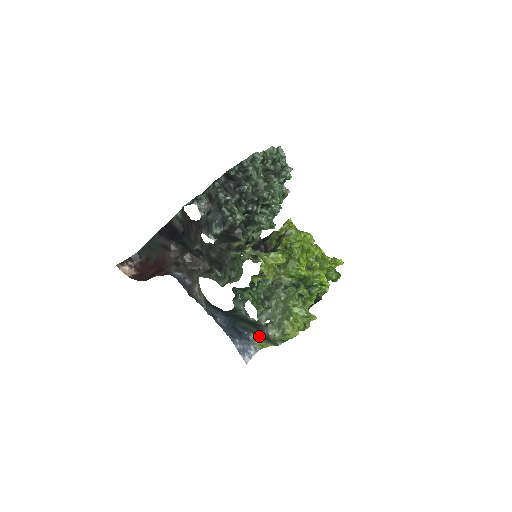
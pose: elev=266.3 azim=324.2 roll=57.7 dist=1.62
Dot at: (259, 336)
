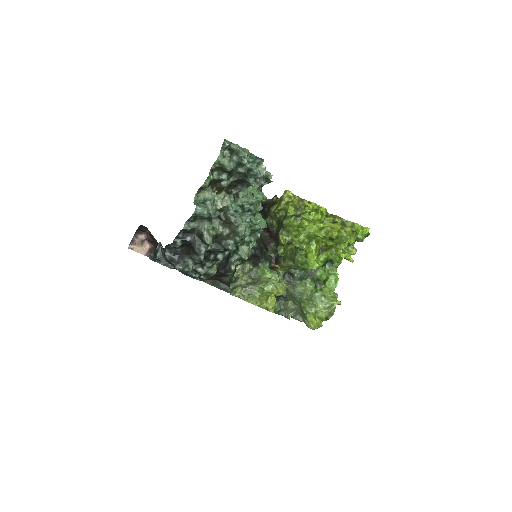
Dot at: occluded
